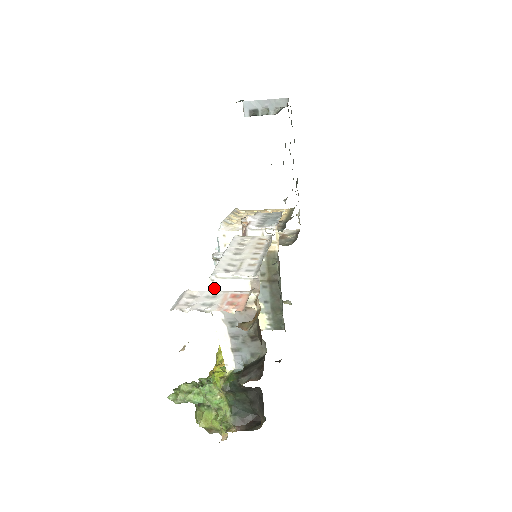
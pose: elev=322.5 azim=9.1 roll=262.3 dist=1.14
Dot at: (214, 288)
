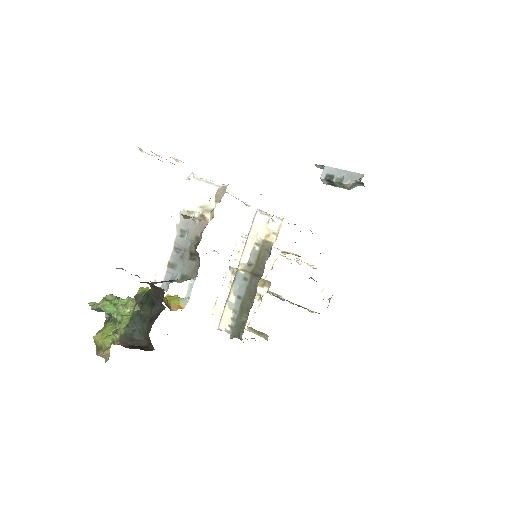
Dot at: (186, 188)
